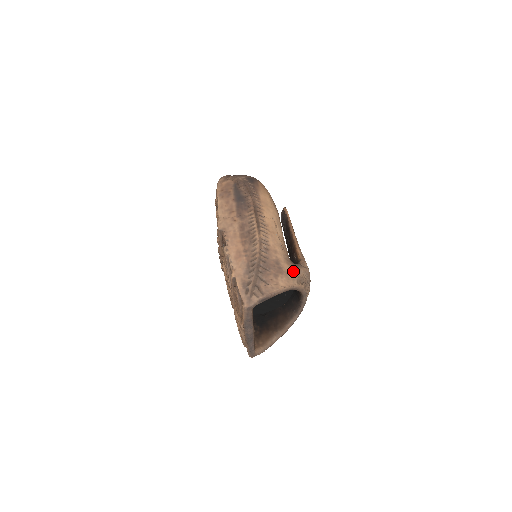
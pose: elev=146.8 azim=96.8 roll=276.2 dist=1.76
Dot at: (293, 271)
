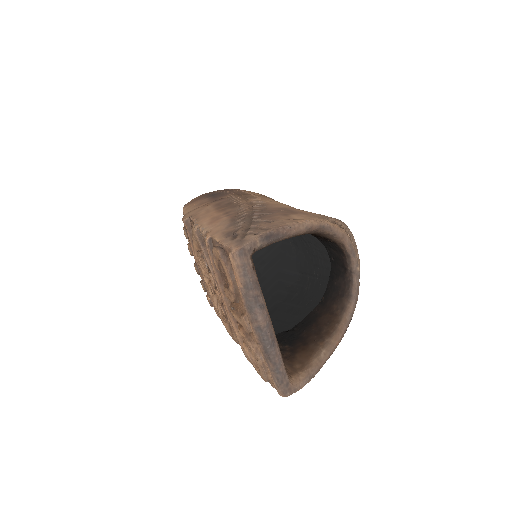
Dot at: (316, 214)
